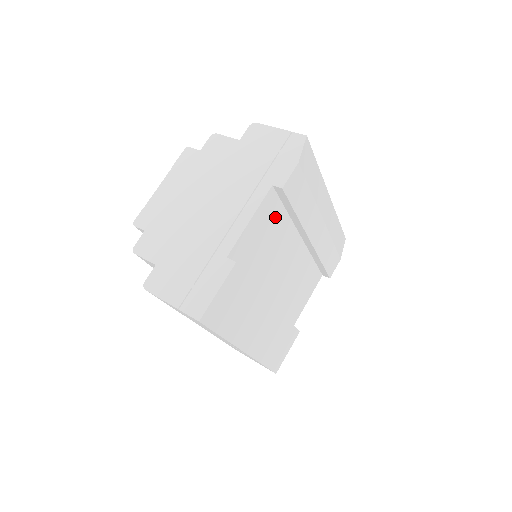
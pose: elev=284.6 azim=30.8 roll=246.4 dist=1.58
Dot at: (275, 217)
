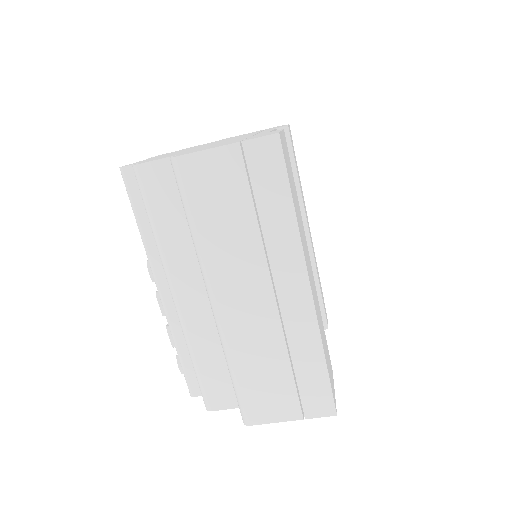
Dot at: occluded
